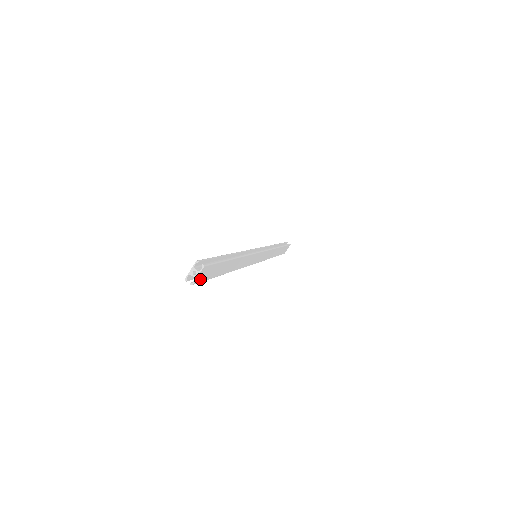
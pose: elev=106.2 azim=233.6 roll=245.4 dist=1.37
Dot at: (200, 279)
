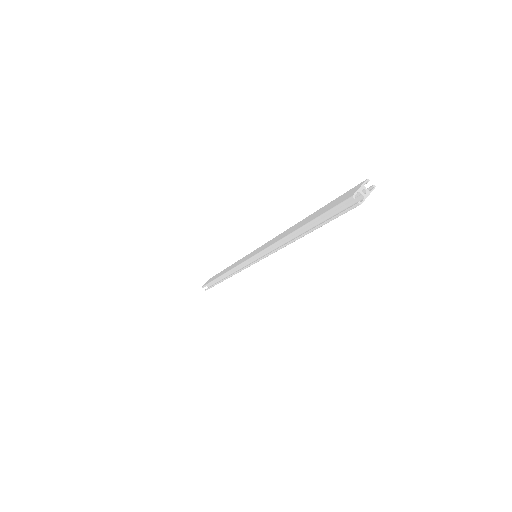
Dot at: (353, 206)
